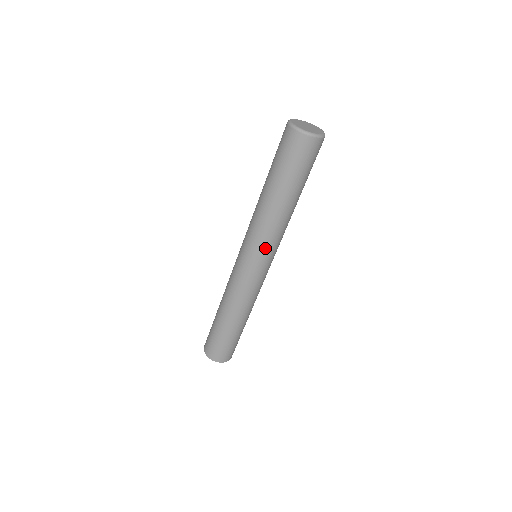
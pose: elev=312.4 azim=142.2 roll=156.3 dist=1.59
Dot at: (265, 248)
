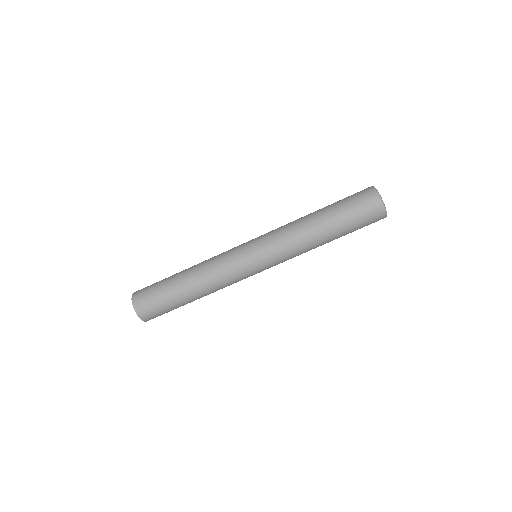
Dot at: (279, 259)
